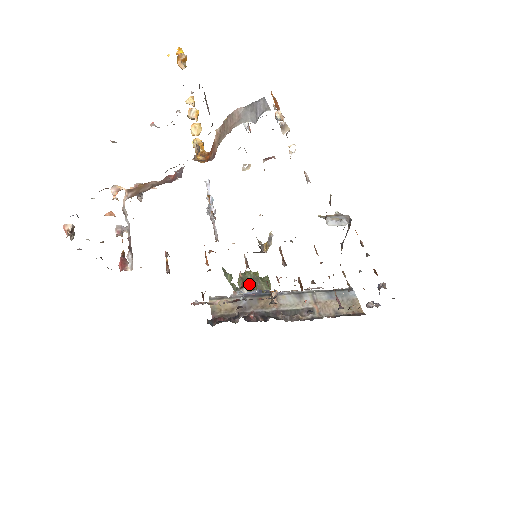
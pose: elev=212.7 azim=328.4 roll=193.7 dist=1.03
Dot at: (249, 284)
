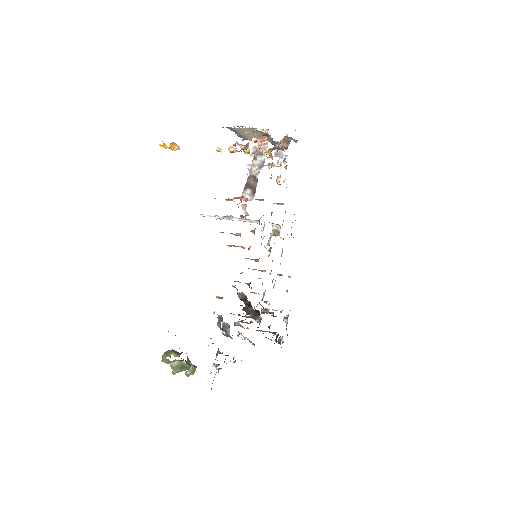
Dot at: occluded
